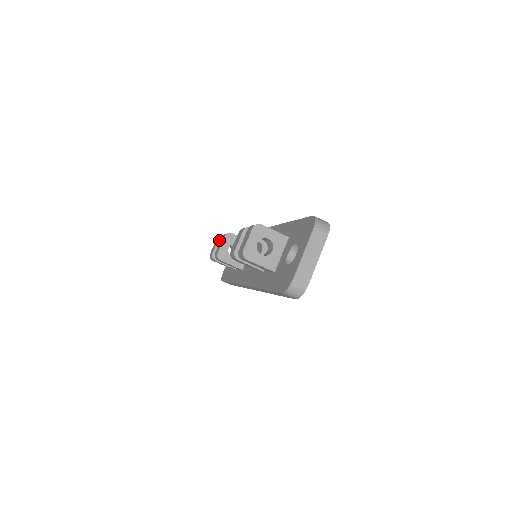
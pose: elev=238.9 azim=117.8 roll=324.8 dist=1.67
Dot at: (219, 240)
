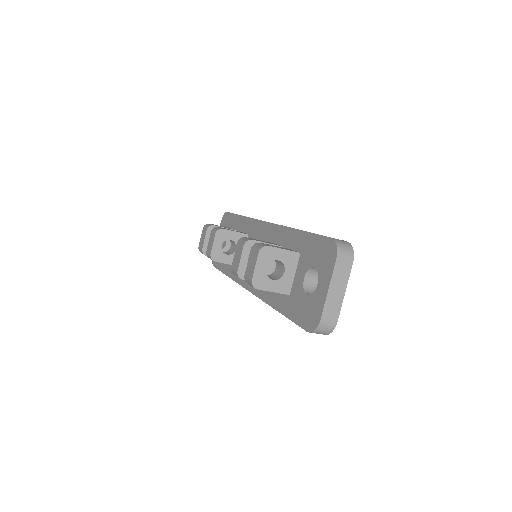
Dot at: (207, 233)
